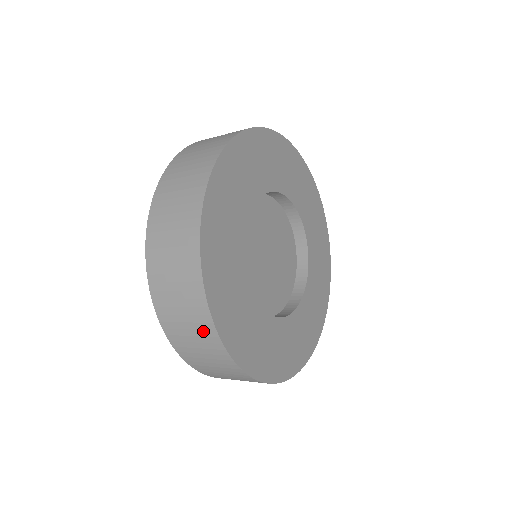
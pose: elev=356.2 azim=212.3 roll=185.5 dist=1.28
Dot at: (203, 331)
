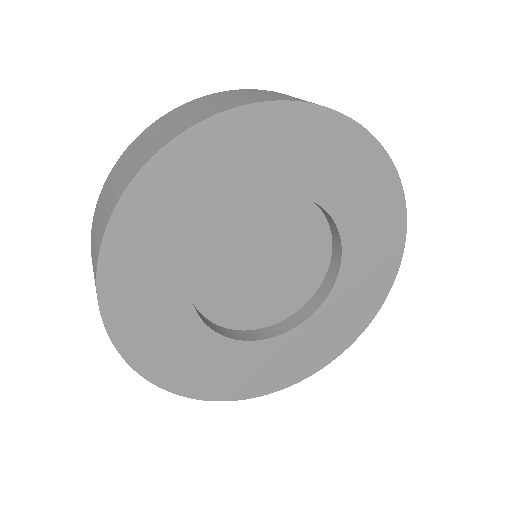
Dot at: occluded
